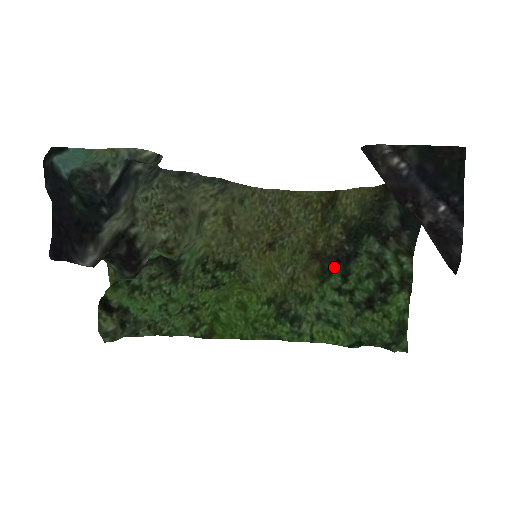
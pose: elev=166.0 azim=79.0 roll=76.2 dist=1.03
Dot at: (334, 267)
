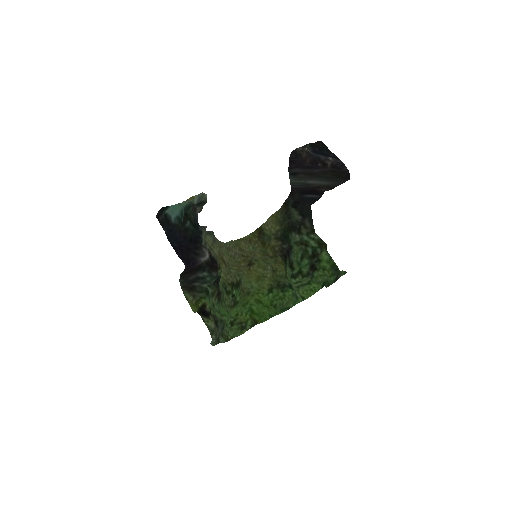
Dot at: (285, 260)
